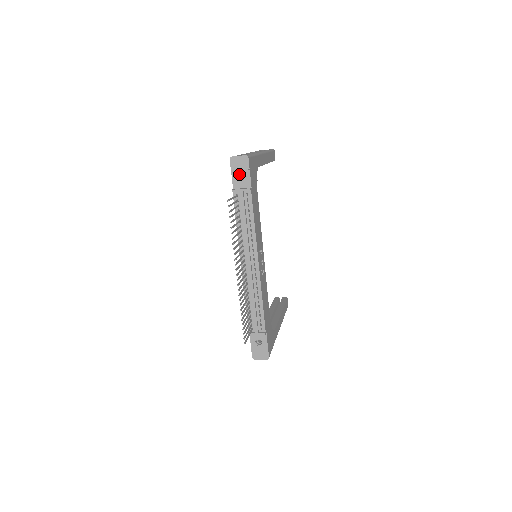
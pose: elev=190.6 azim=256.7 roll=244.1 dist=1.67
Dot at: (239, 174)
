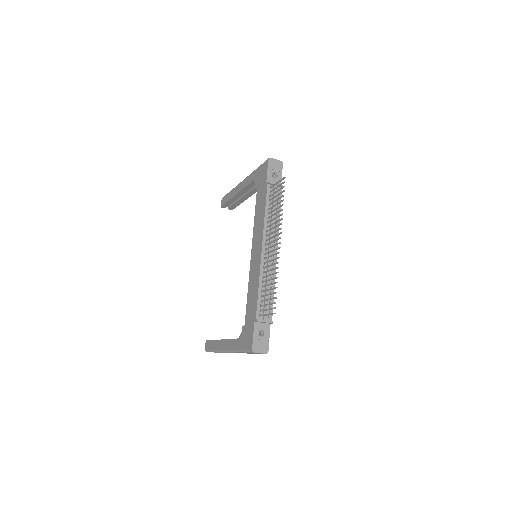
Dot at: (272, 173)
